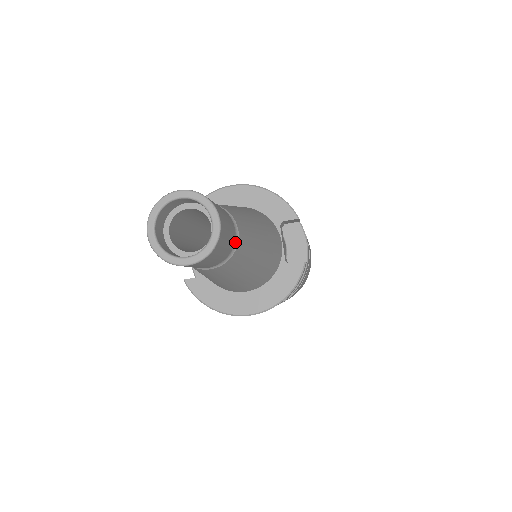
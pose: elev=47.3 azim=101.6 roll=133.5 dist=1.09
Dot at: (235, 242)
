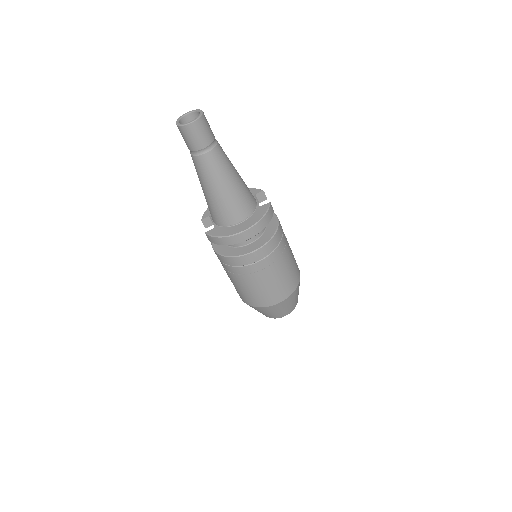
Dot at: (216, 142)
